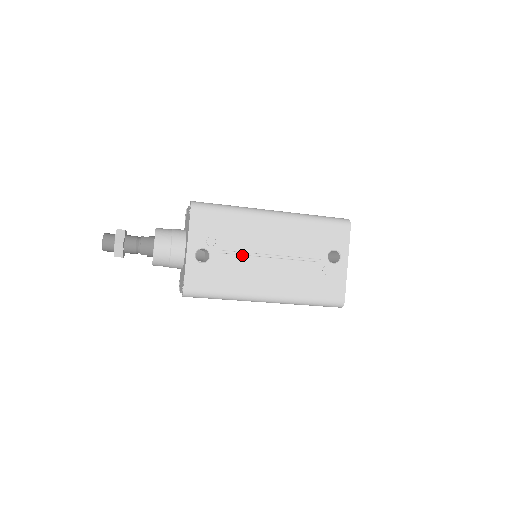
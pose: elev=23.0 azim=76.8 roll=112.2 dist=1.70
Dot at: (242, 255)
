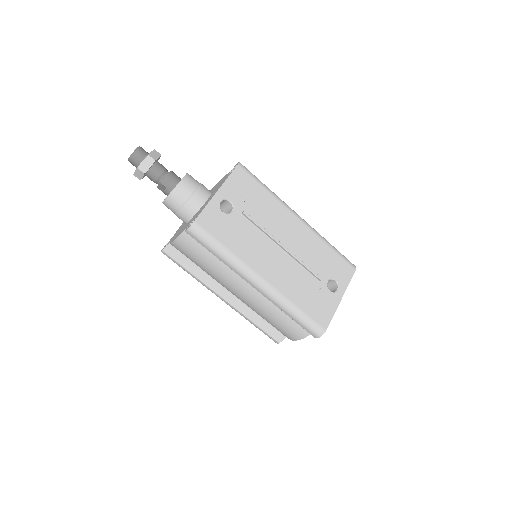
Dot at: (259, 230)
